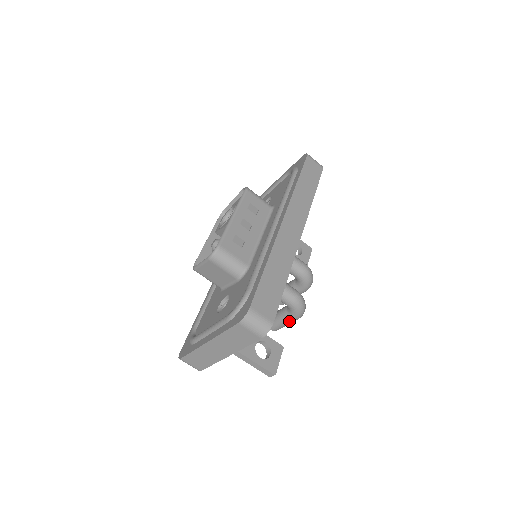
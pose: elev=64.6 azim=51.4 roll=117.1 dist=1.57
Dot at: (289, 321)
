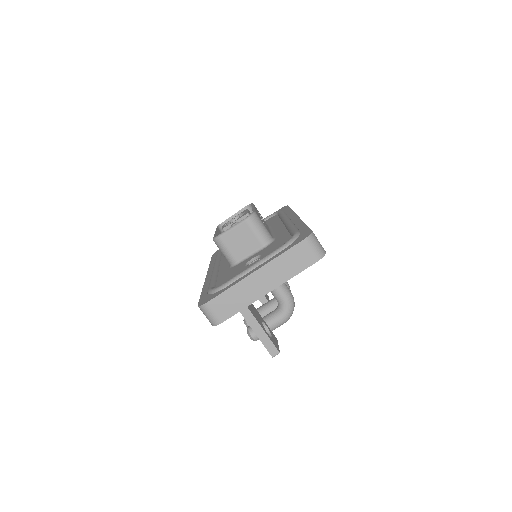
Dot at: (276, 323)
